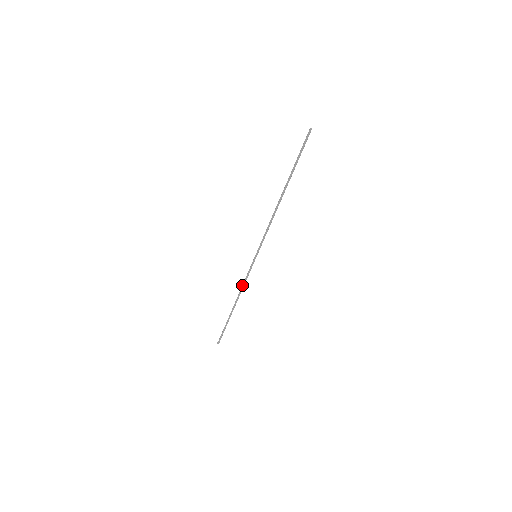
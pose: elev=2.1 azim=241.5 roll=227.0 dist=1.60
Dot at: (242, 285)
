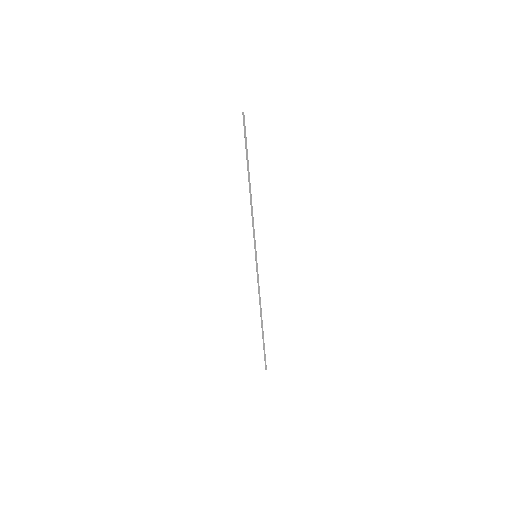
Dot at: (258, 292)
